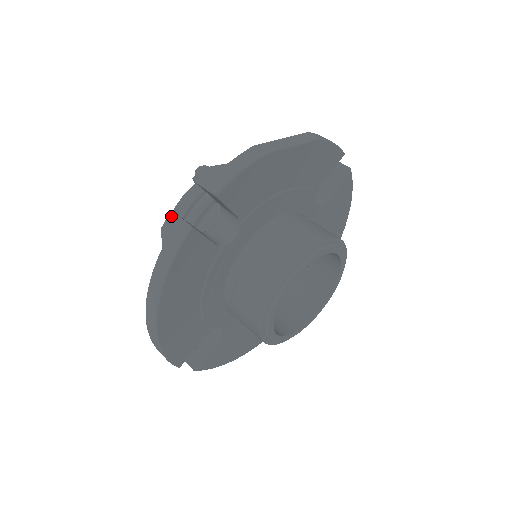
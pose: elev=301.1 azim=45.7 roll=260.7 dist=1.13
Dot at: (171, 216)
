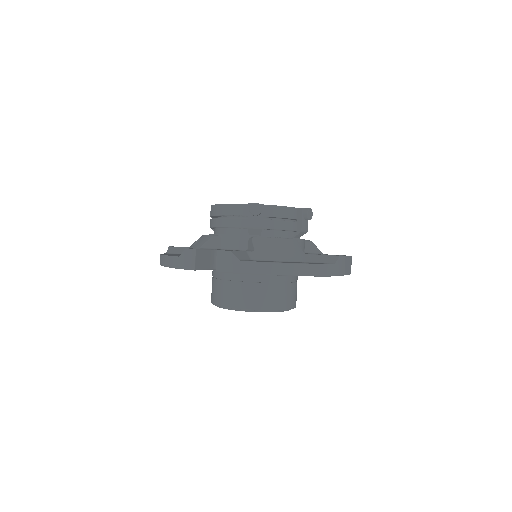
Dot at: (193, 251)
